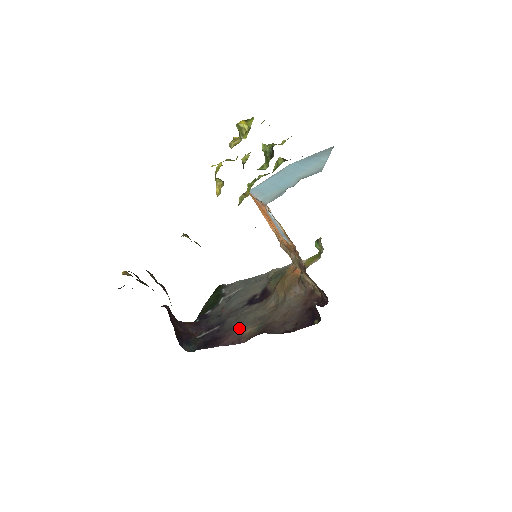
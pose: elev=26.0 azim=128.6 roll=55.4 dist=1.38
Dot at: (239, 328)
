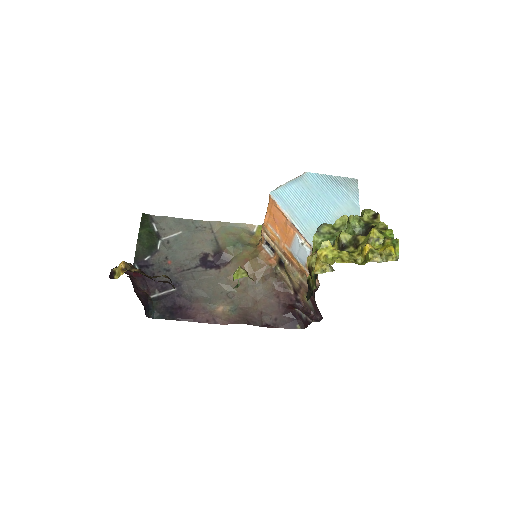
Dot at: (209, 303)
